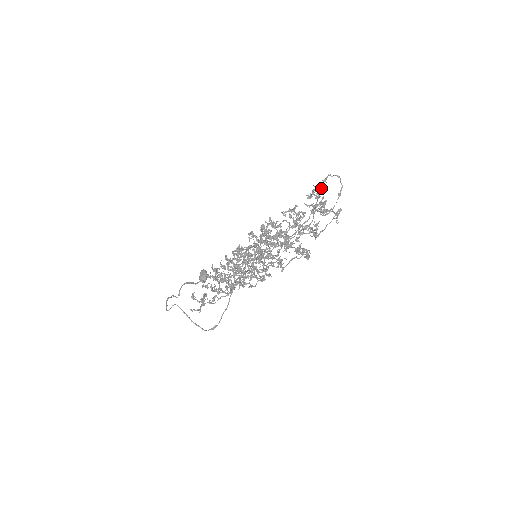
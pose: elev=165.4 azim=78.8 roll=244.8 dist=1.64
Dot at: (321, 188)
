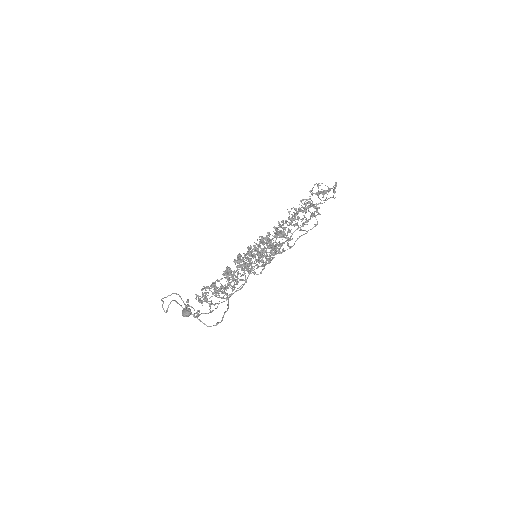
Dot at: occluded
